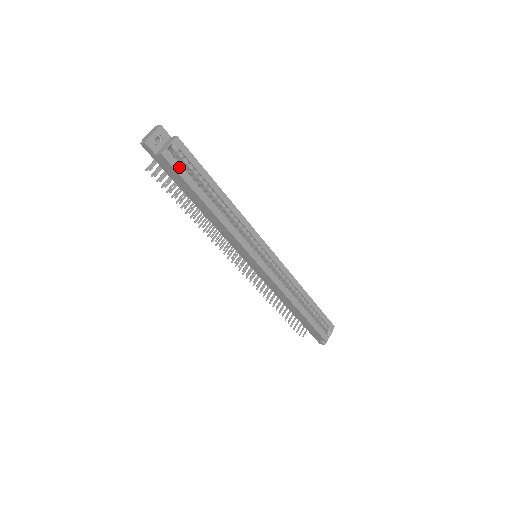
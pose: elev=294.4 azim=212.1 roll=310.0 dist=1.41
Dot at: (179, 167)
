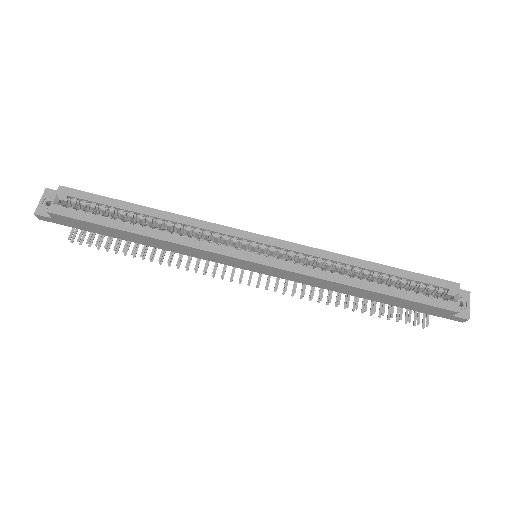
Dot at: (76, 213)
